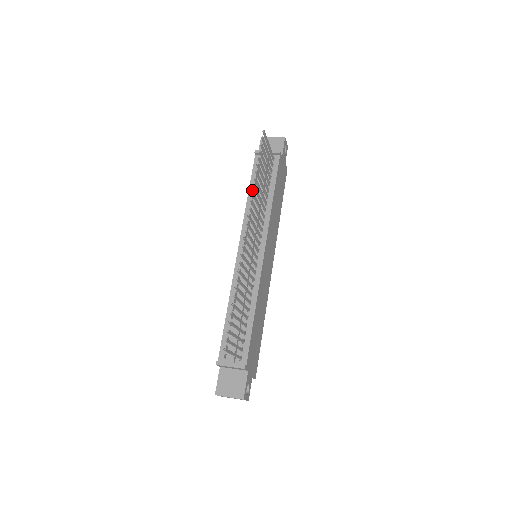
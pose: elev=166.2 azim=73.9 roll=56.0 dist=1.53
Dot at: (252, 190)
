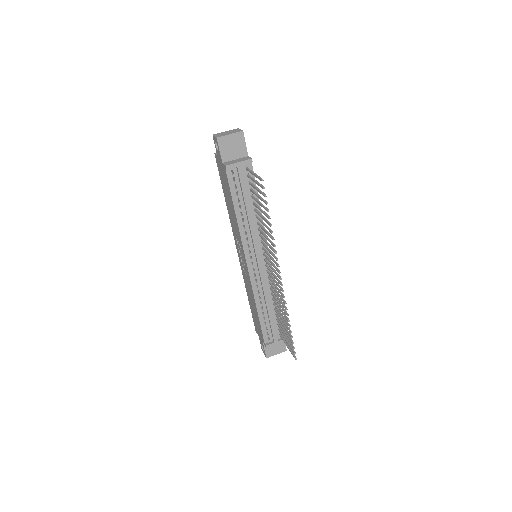
Dot at: (238, 208)
